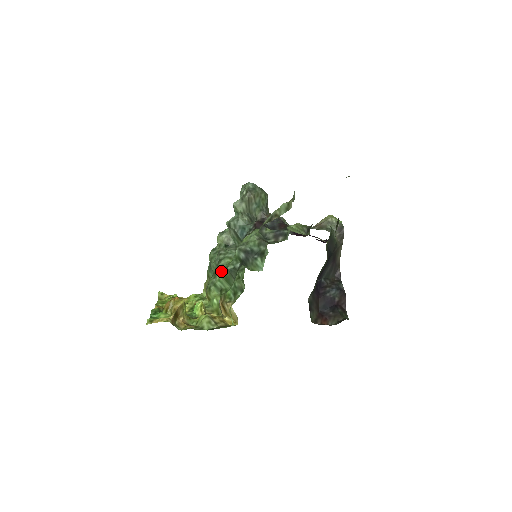
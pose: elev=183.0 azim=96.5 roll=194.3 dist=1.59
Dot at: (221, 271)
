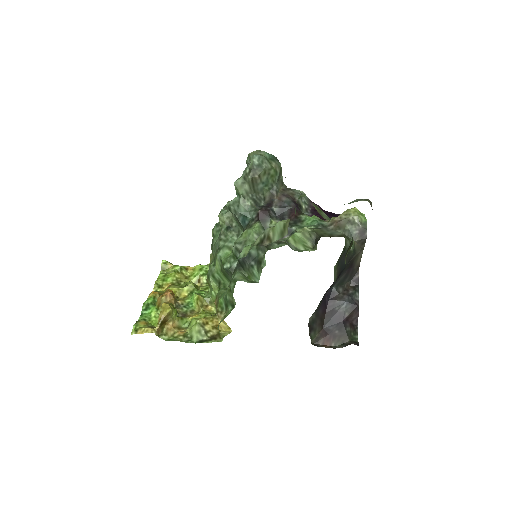
Dot at: (219, 263)
